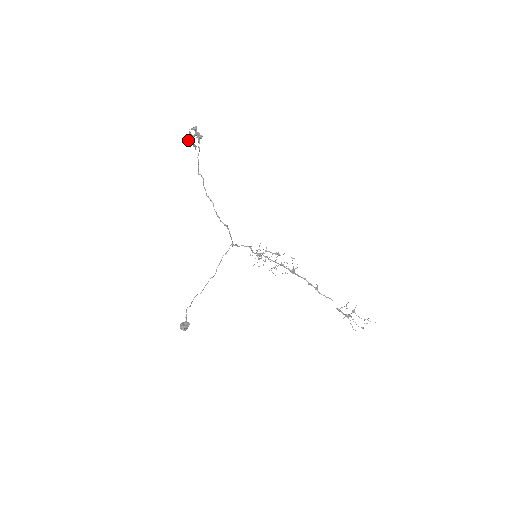
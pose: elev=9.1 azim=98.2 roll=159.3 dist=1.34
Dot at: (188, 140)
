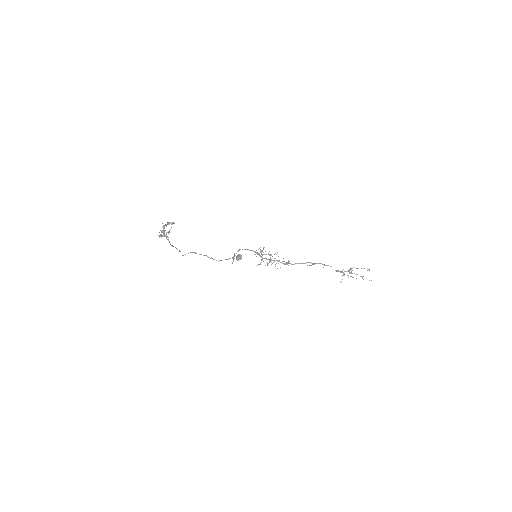
Dot at: (163, 232)
